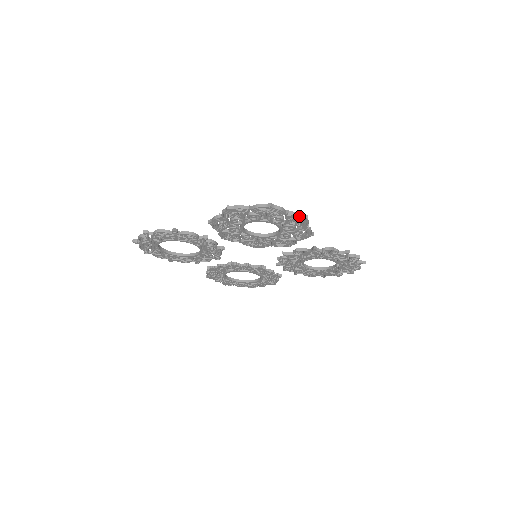
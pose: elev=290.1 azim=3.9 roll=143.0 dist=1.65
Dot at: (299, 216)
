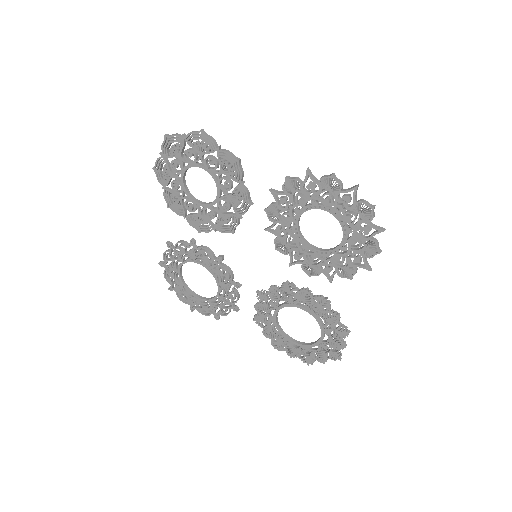
Dot at: (193, 132)
